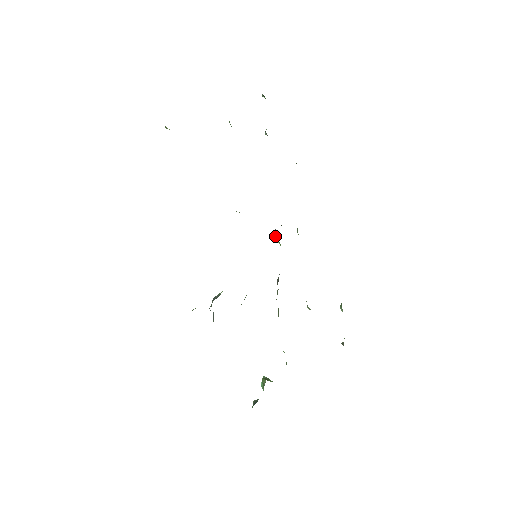
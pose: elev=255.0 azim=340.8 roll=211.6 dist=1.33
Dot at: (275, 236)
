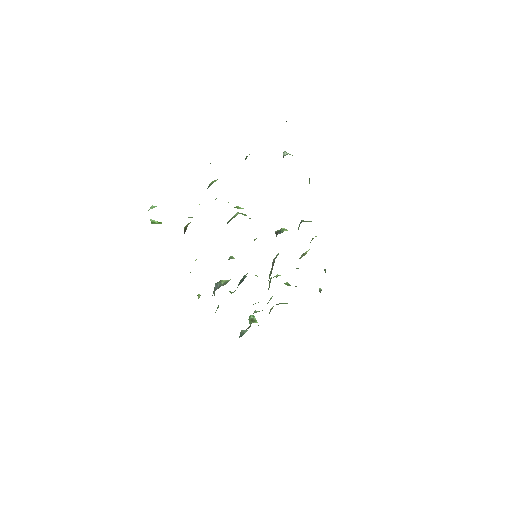
Dot at: occluded
